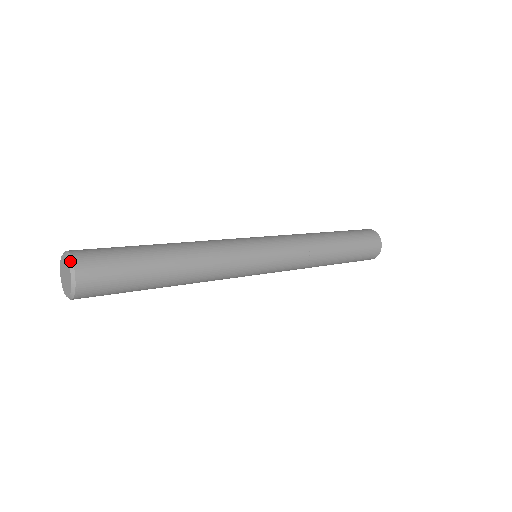
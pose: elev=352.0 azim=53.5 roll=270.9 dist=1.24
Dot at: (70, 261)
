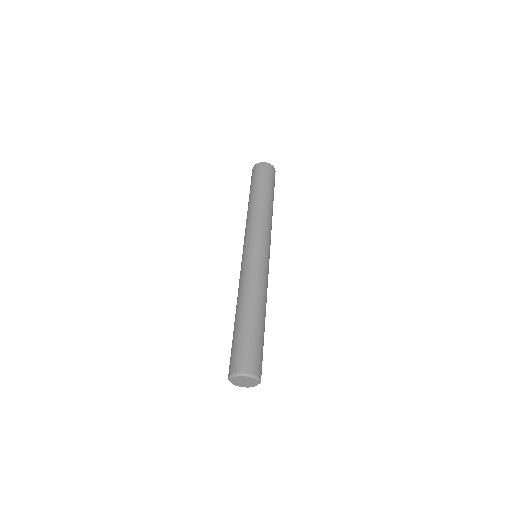
Dot at: (259, 380)
